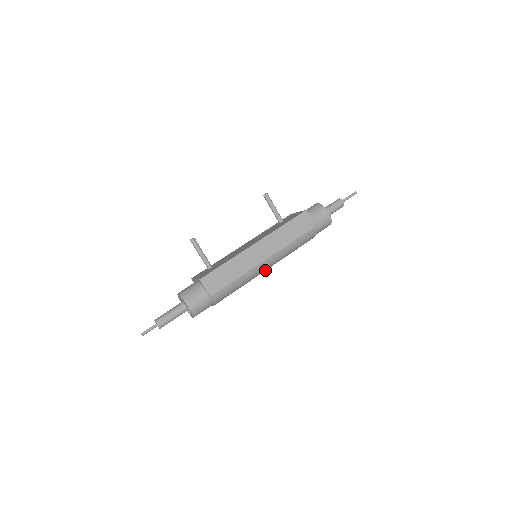
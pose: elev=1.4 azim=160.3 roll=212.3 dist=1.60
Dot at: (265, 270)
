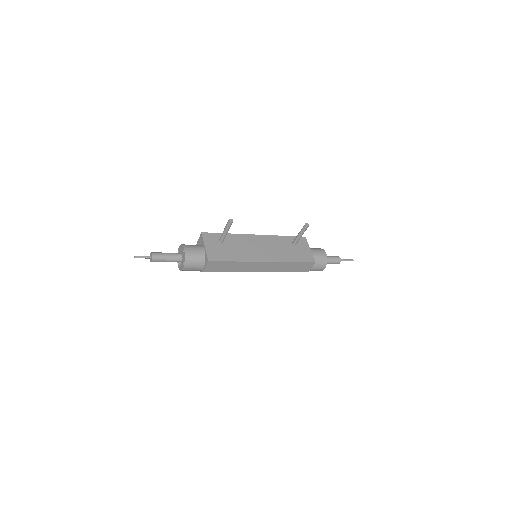
Dot at: occluded
